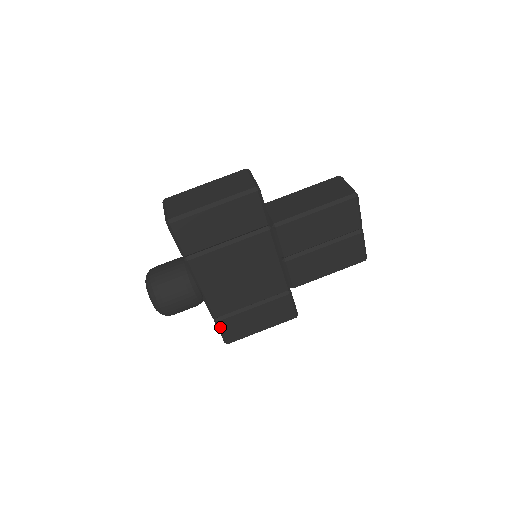
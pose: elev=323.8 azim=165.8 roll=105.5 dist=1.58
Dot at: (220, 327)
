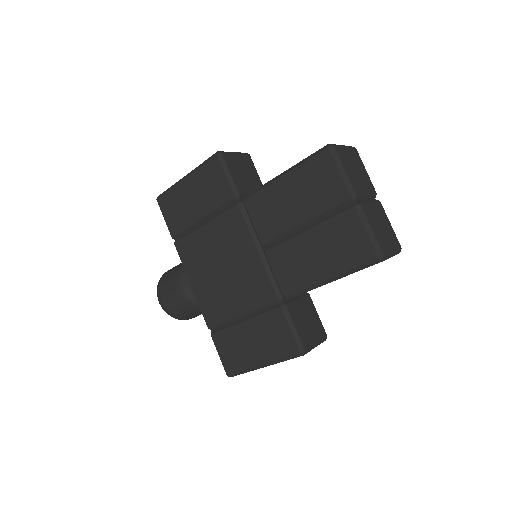
Dot at: (215, 344)
